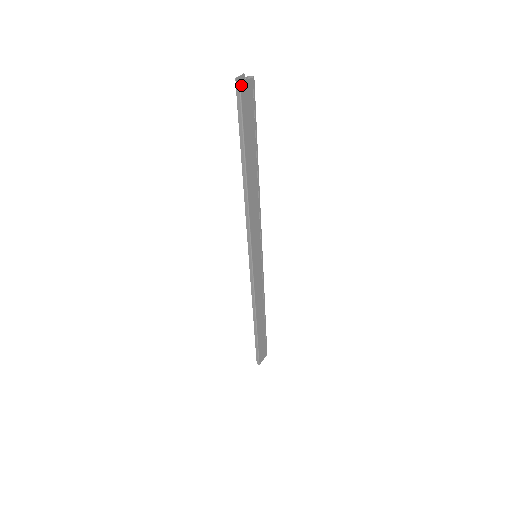
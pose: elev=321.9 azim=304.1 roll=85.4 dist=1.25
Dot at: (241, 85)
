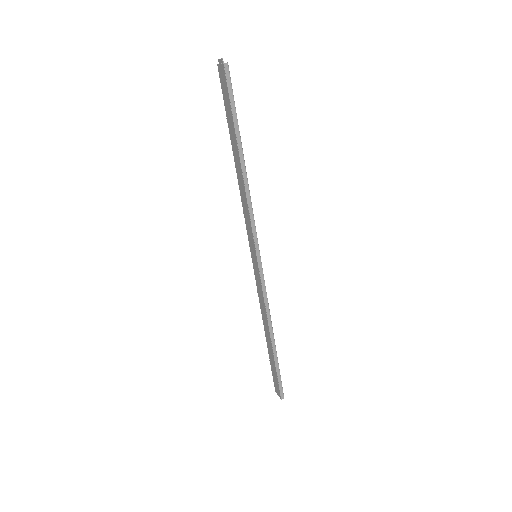
Dot at: (227, 64)
